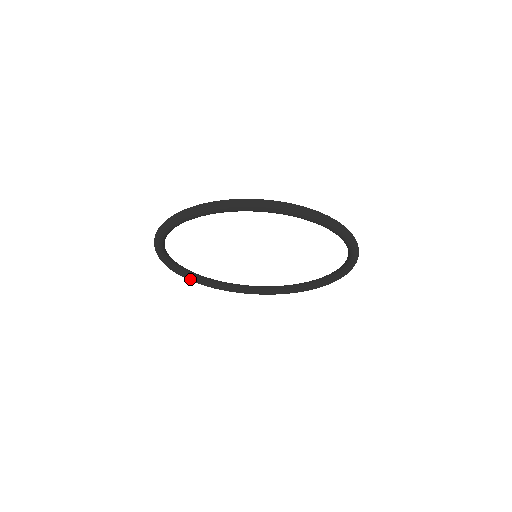
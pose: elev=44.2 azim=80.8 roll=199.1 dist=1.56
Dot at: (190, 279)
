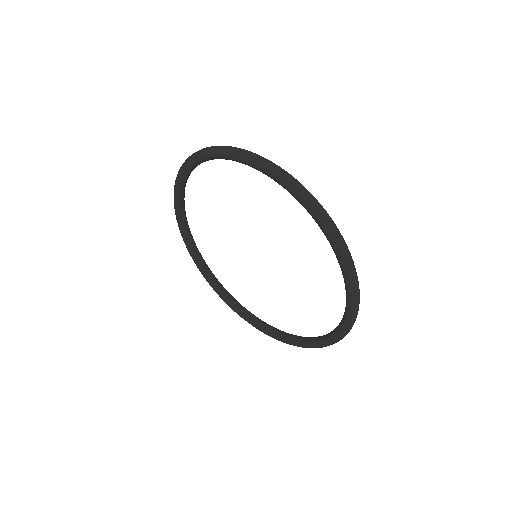
Dot at: (177, 211)
